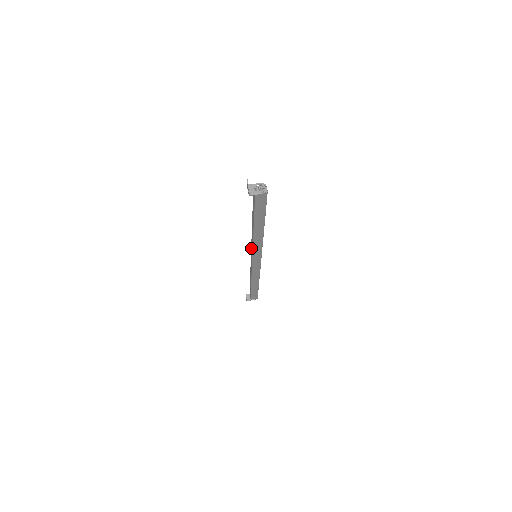
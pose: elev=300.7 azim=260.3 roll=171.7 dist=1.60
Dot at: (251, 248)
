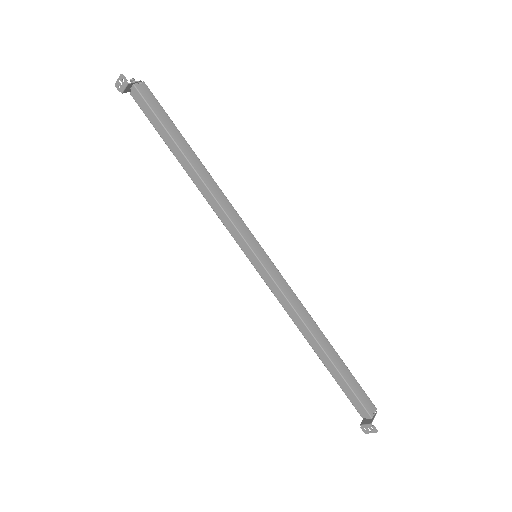
Dot at: (233, 237)
